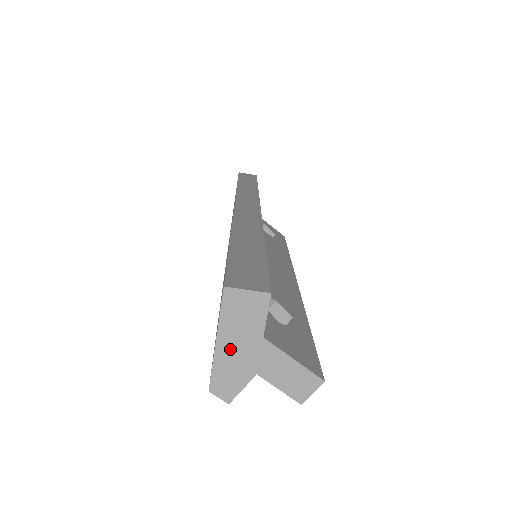
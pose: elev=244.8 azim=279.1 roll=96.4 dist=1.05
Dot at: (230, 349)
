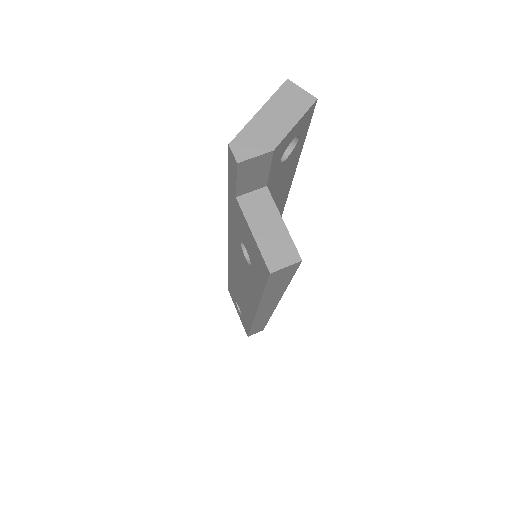
Dot at: (266, 121)
